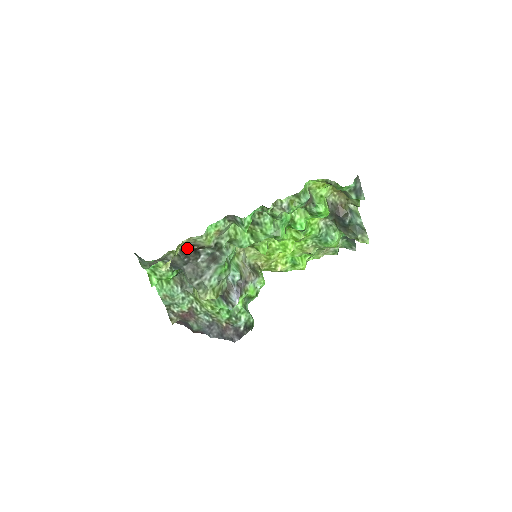
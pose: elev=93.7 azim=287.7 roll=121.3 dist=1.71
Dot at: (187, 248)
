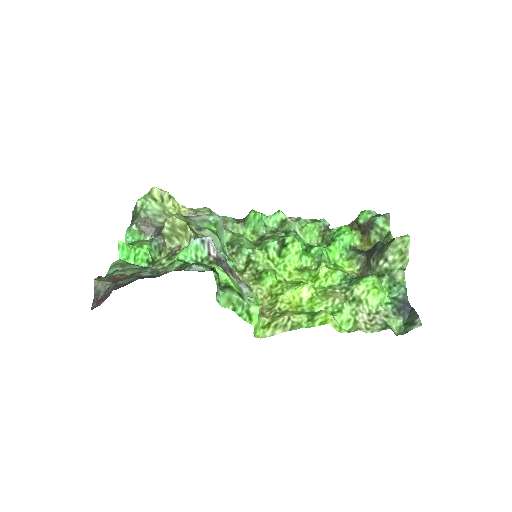
Dot at: occluded
